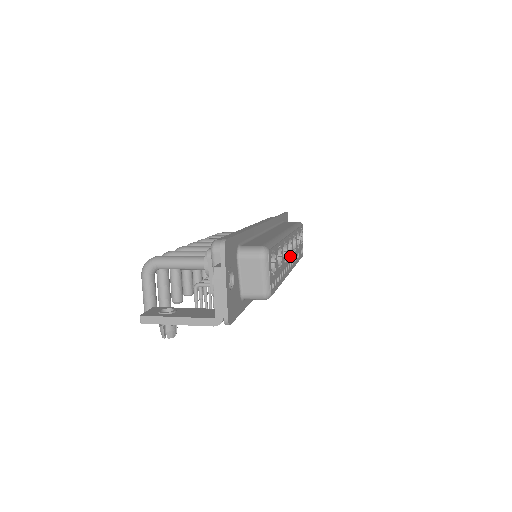
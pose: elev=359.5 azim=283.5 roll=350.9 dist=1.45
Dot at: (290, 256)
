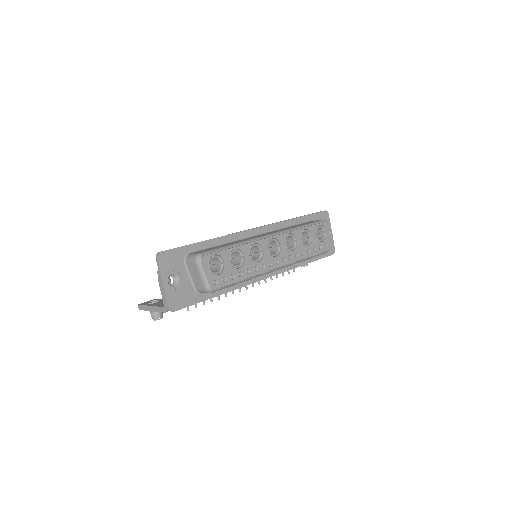
Dot at: (276, 255)
